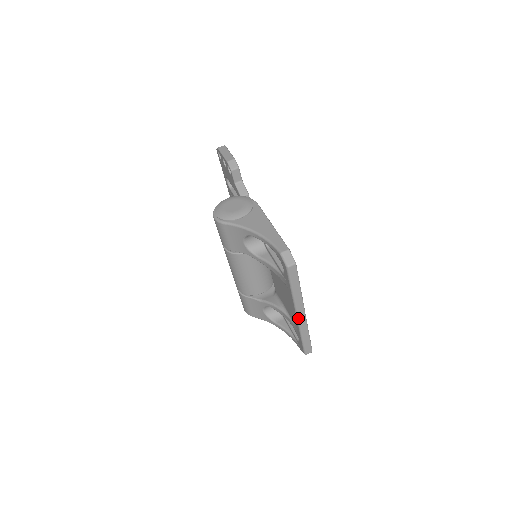
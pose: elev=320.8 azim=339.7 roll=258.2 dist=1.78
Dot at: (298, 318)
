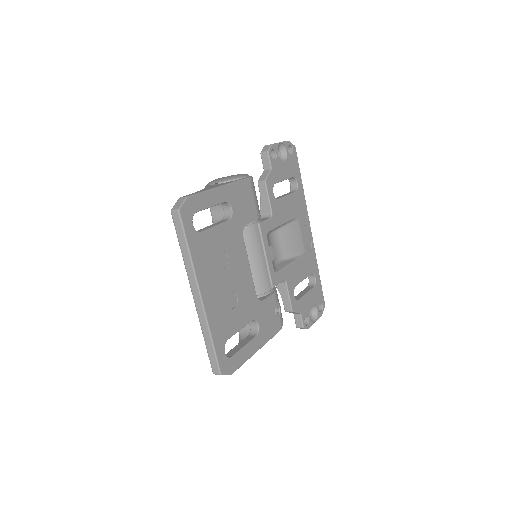
Dot at: (194, 301)
